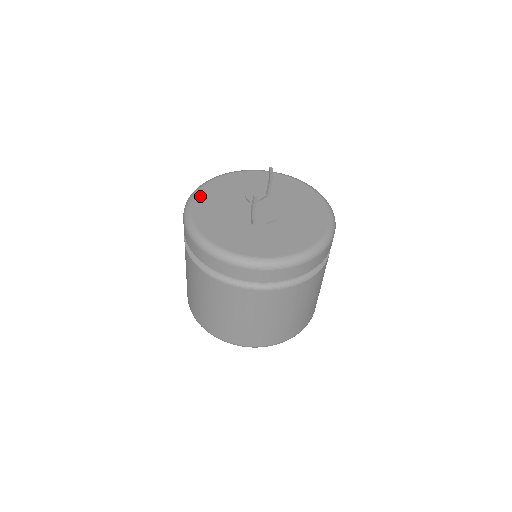
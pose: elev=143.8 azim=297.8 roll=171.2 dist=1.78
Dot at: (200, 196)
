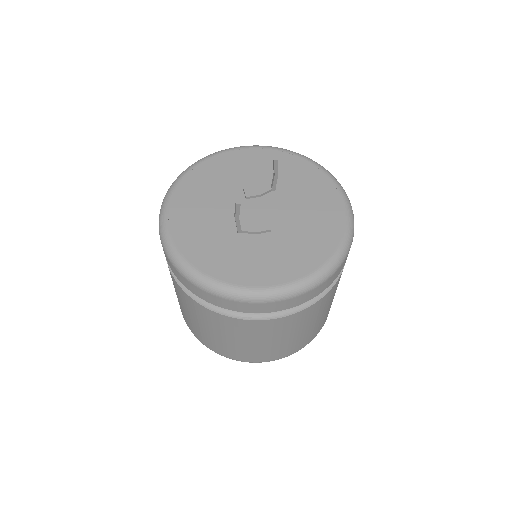
Dot at: (188, 180)
